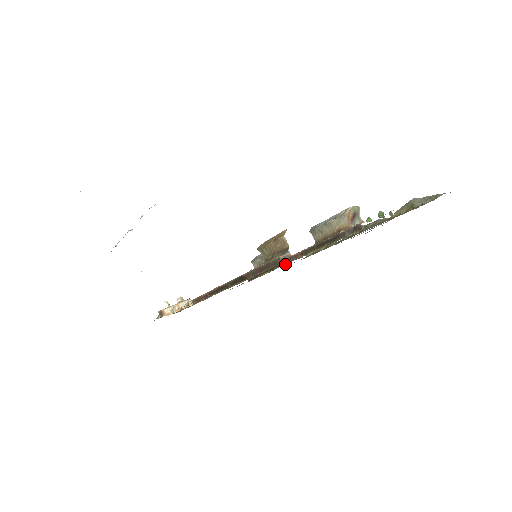
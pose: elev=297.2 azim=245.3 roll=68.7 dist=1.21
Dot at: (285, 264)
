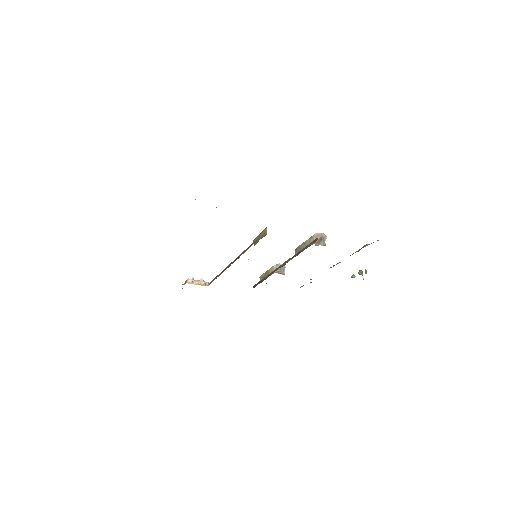
Dot at: occluded
